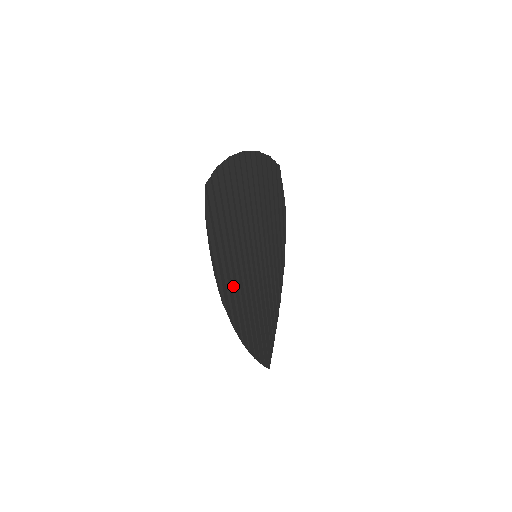
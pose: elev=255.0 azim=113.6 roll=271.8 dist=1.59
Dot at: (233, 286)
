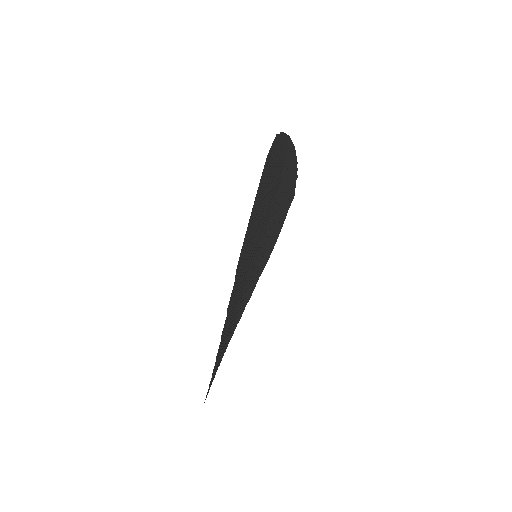
Dot at: (244, 260)
